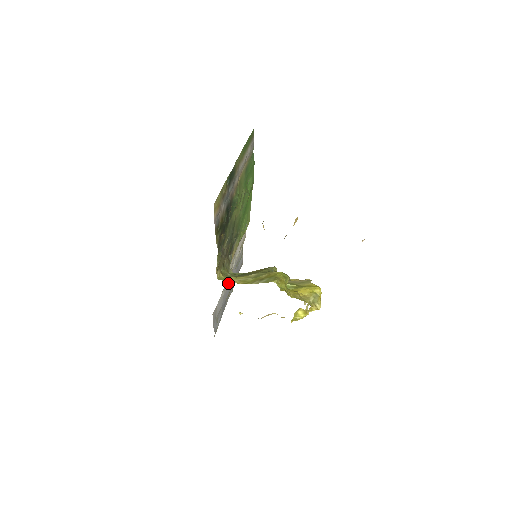
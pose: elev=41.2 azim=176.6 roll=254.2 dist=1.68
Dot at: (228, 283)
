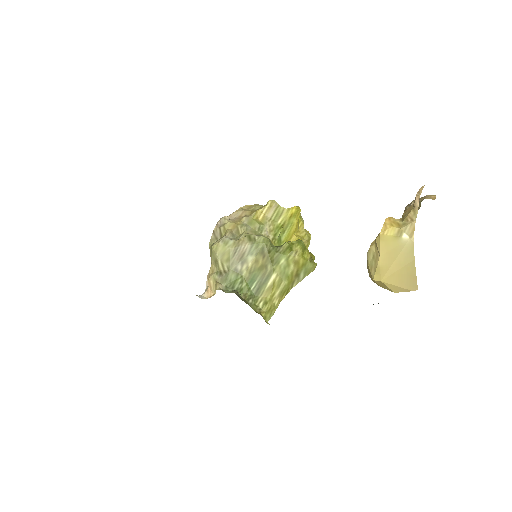
Dot at: occluded
